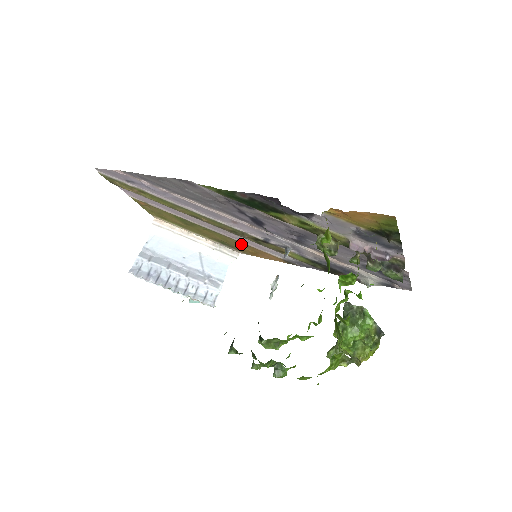
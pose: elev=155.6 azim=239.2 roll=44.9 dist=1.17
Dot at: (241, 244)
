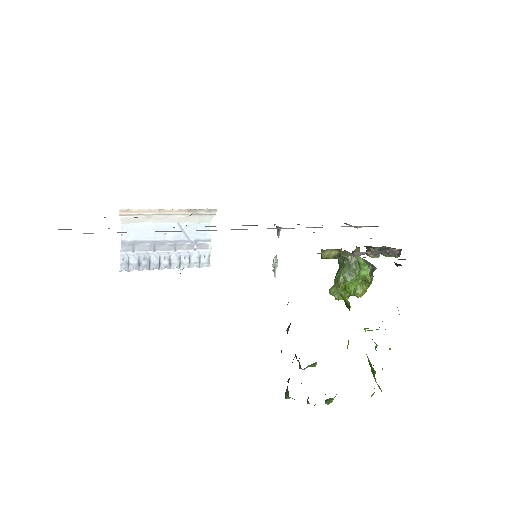
Dot at: occluded
